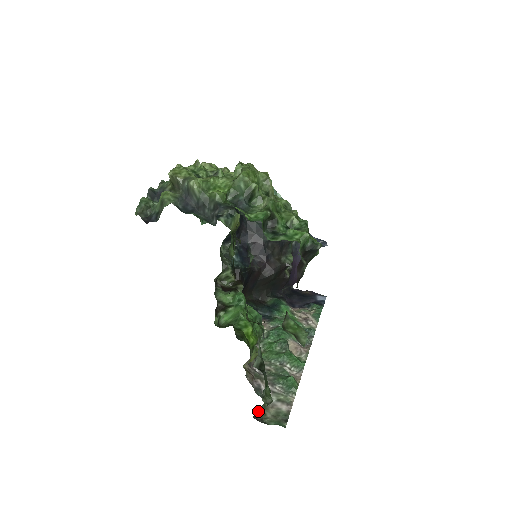
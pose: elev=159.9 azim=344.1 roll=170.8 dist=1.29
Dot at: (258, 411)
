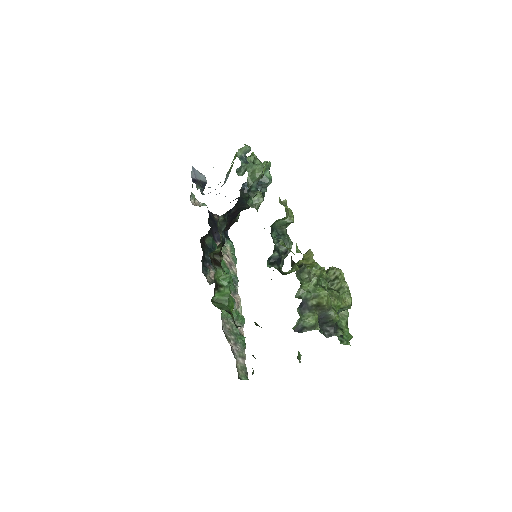
Dot at: occluded
